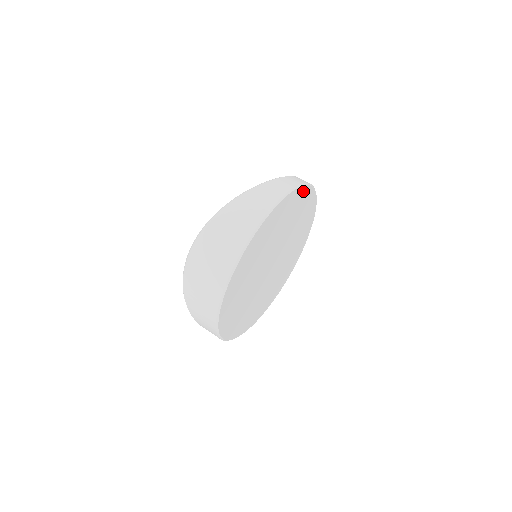
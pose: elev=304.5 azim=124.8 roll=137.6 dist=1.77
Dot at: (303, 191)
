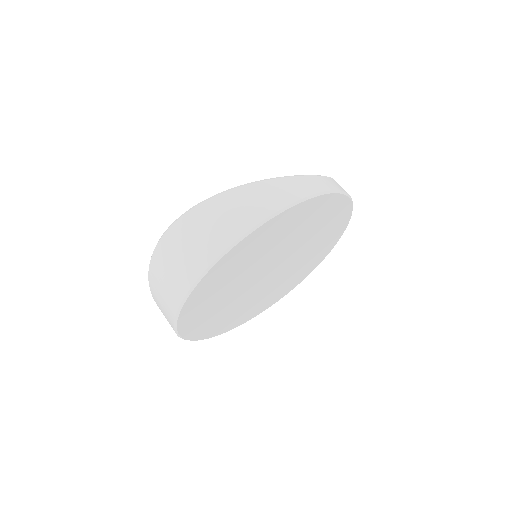
Dot at: (329, 199)
